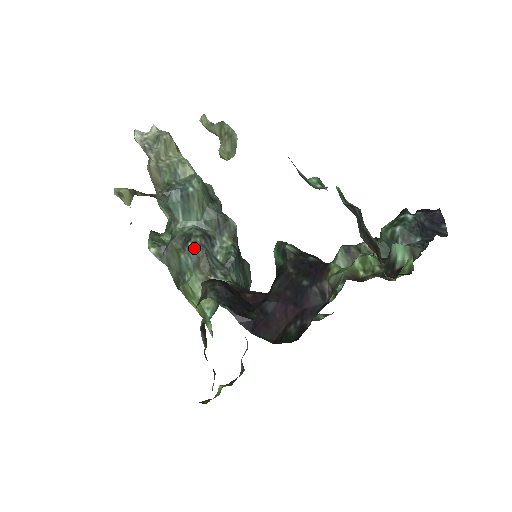
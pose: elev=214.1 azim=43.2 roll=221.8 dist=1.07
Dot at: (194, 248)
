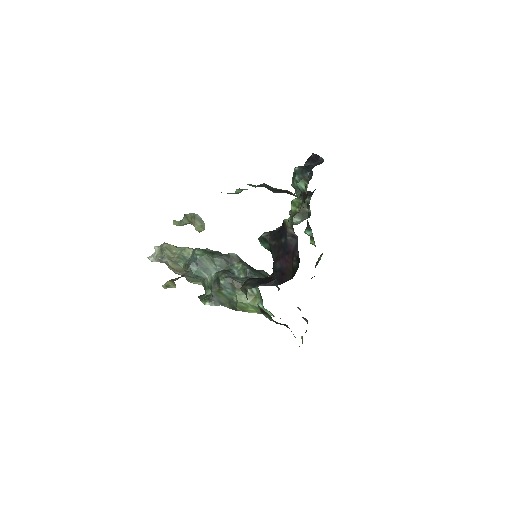
Dot at: (225, 282)
